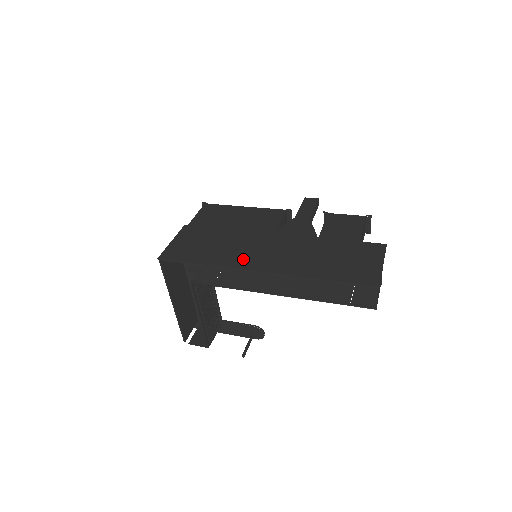
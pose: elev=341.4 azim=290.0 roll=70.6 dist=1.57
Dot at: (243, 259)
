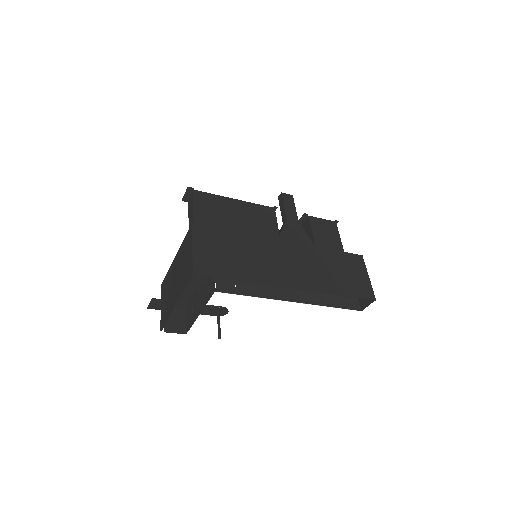
Dot at: (273, 273)
